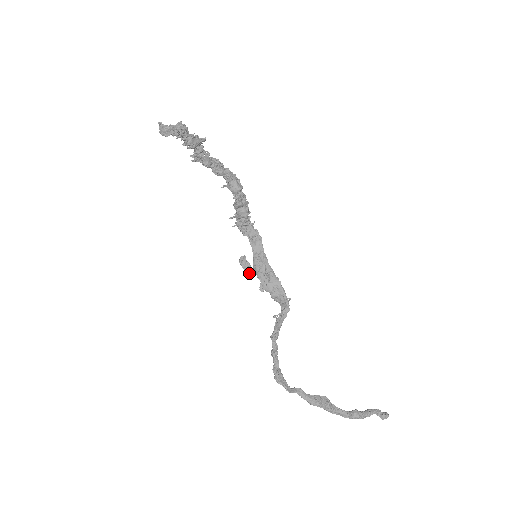
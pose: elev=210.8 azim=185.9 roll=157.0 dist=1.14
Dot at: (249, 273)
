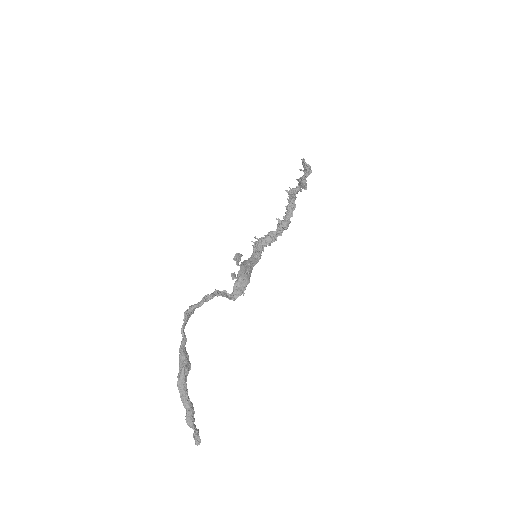
Dot at: (237, 261)
